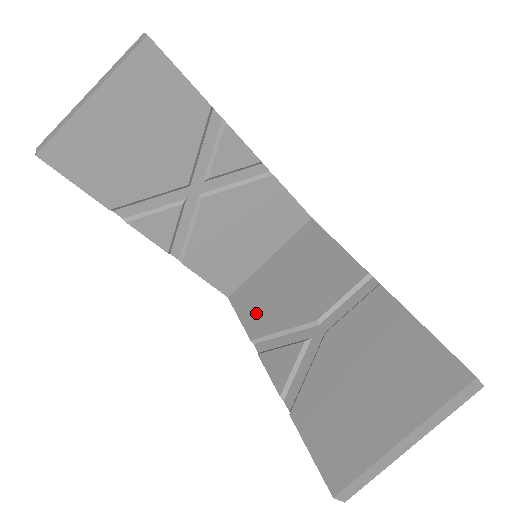
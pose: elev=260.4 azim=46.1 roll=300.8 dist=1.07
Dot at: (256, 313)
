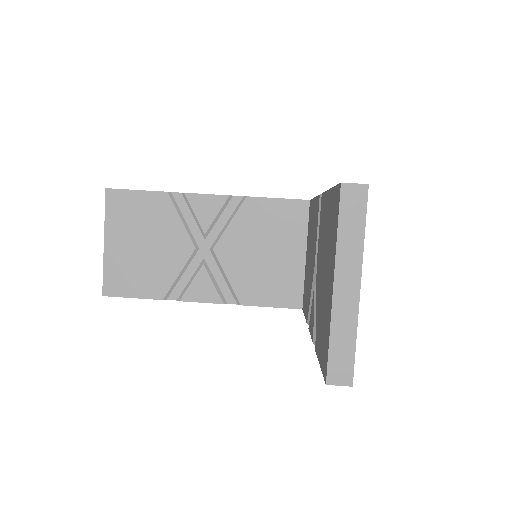
Dot at: (306, 301)
